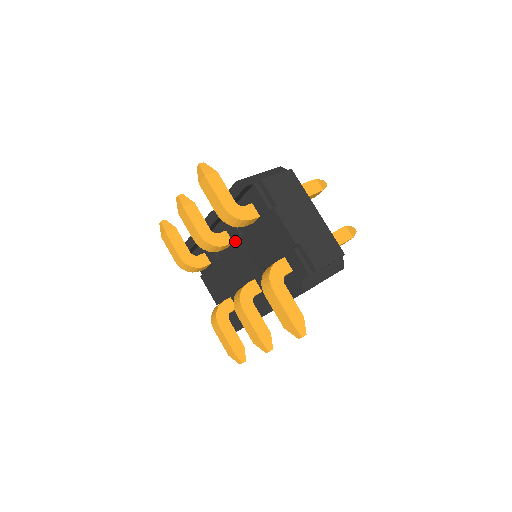
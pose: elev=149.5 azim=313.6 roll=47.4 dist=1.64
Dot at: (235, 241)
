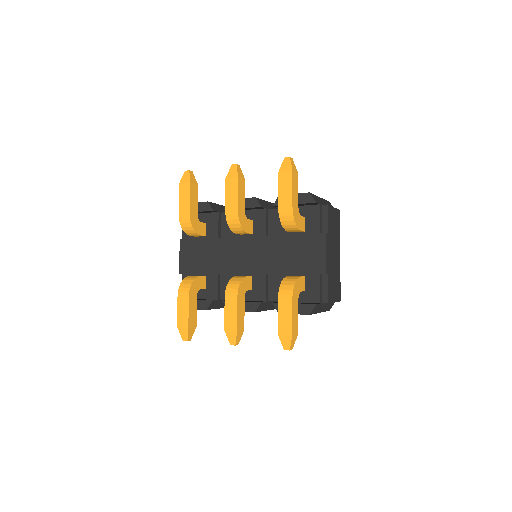
Dot at: (256, 234)
